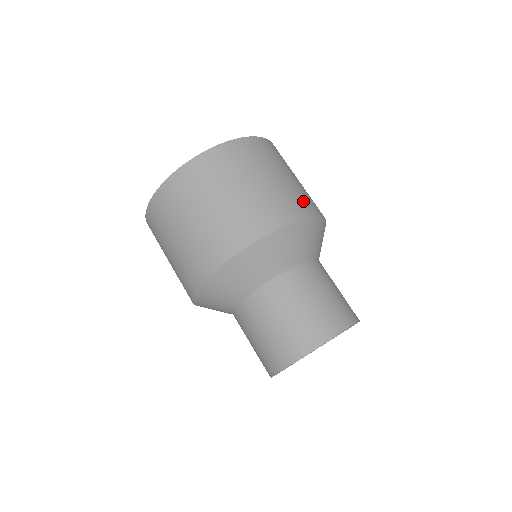
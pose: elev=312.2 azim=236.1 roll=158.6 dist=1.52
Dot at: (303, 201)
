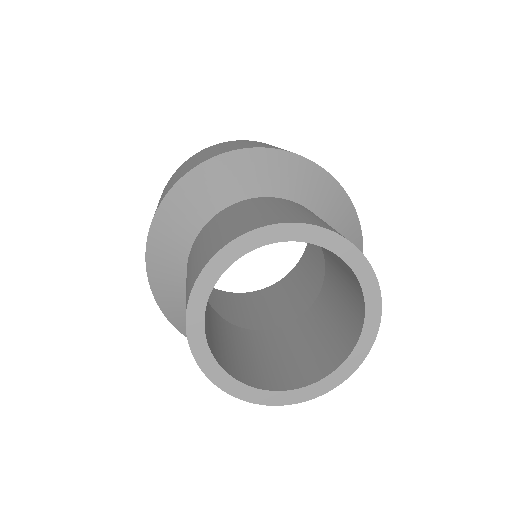
Dot at: occluded
